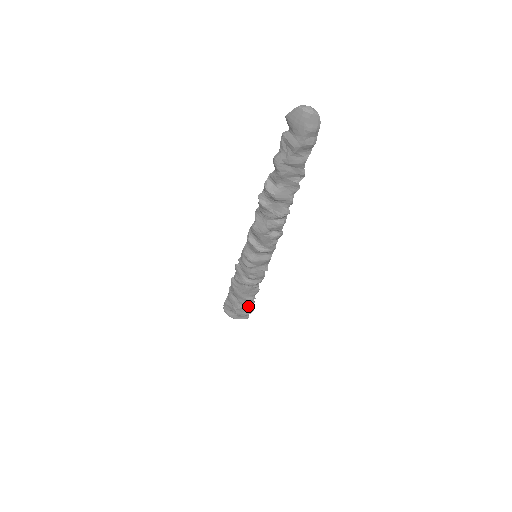
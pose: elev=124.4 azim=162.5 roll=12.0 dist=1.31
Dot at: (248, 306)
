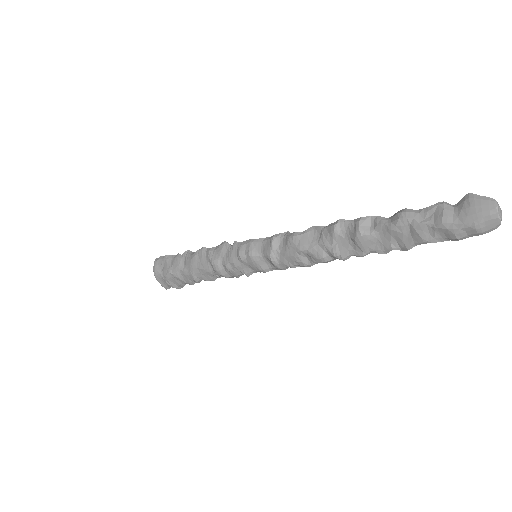
Dot at: (183, 281)
